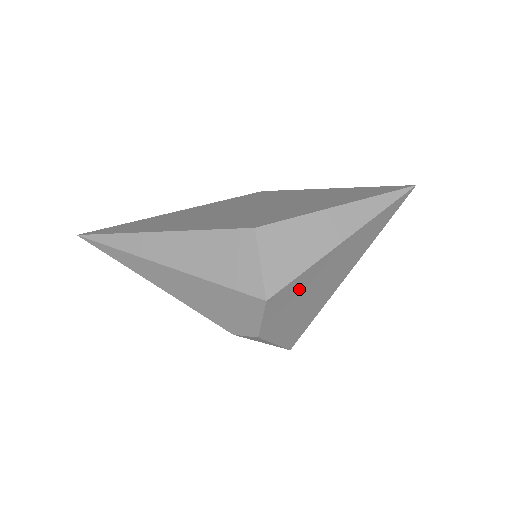
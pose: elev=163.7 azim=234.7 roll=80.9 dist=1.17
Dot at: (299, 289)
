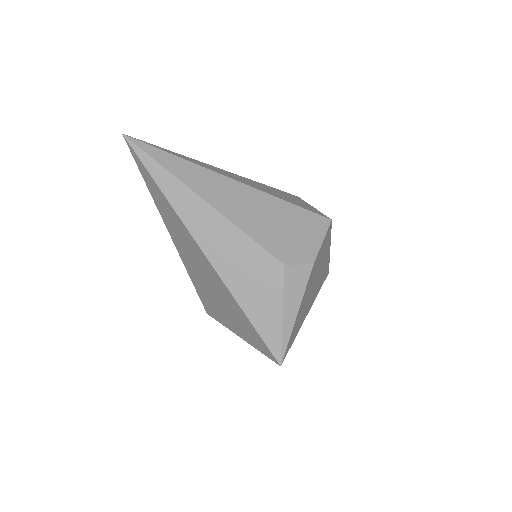
Dot at: (323, 253)
